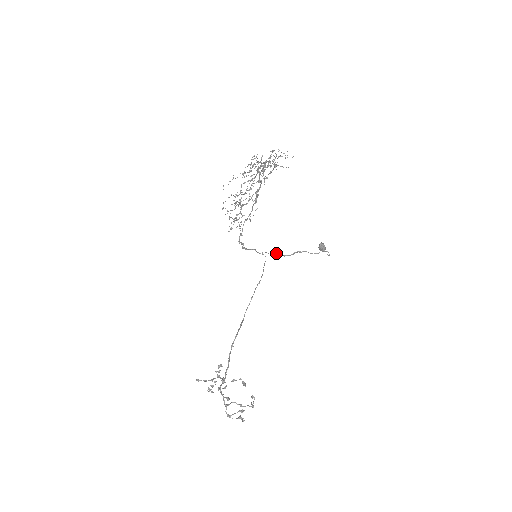
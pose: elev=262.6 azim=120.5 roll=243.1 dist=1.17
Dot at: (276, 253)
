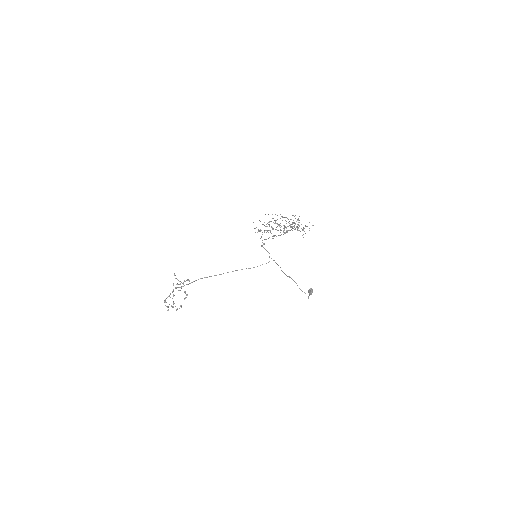
Dot at: occluded
